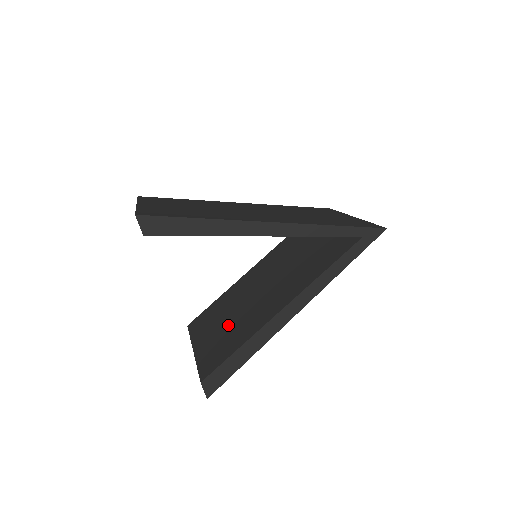
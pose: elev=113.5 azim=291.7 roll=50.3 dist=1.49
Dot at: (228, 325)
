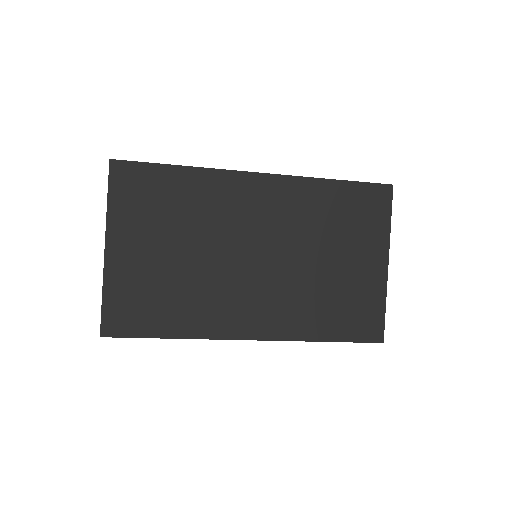
Dot at: occluded
